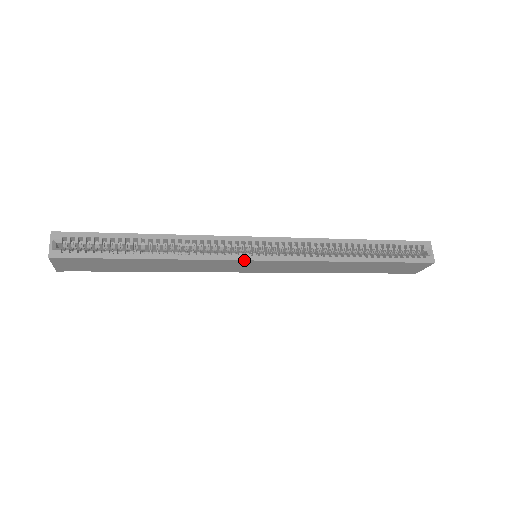
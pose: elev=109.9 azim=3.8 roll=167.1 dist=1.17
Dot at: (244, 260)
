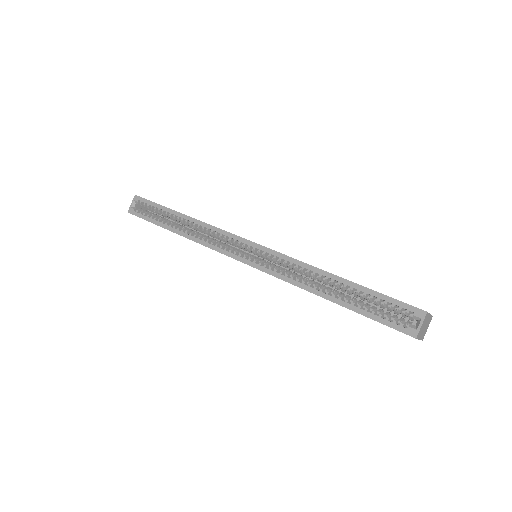
Dot at: occluded
